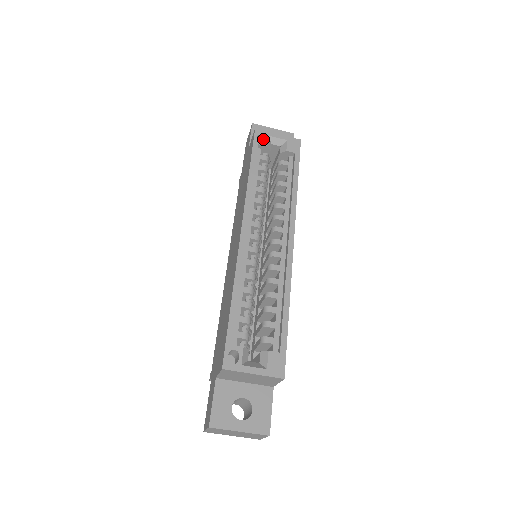
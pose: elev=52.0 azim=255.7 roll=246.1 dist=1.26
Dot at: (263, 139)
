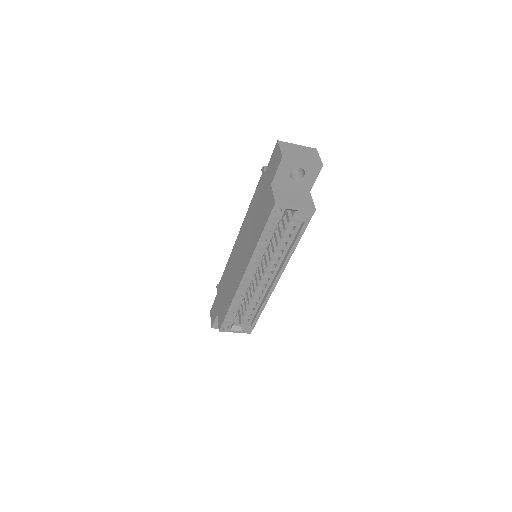
Dot at: (281, 207)
